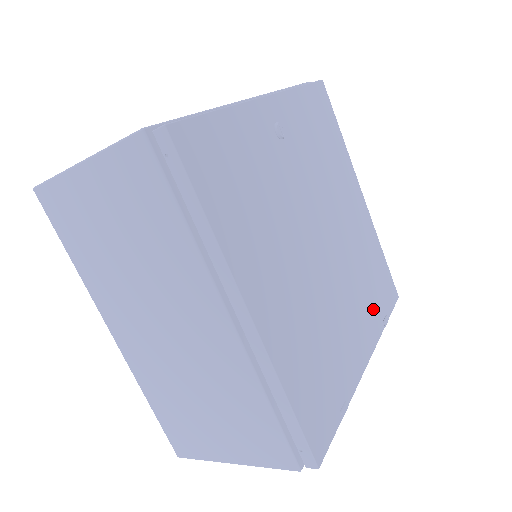
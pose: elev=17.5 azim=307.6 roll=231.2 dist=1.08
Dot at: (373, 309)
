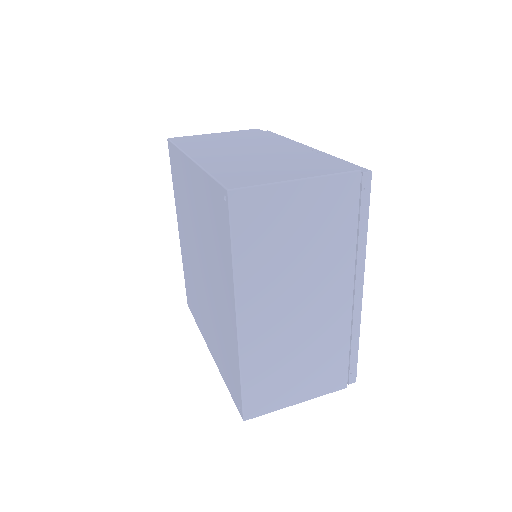
Dot at: occluded
